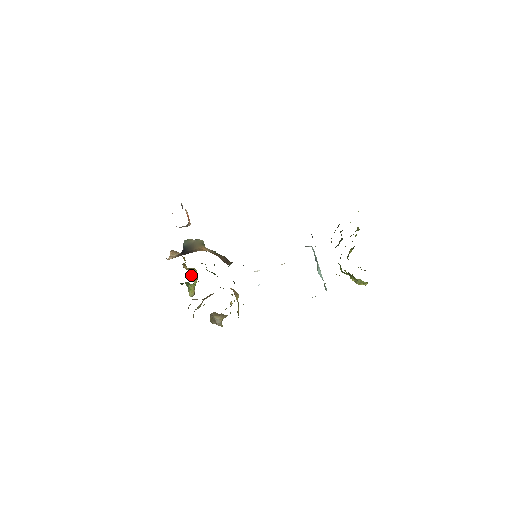
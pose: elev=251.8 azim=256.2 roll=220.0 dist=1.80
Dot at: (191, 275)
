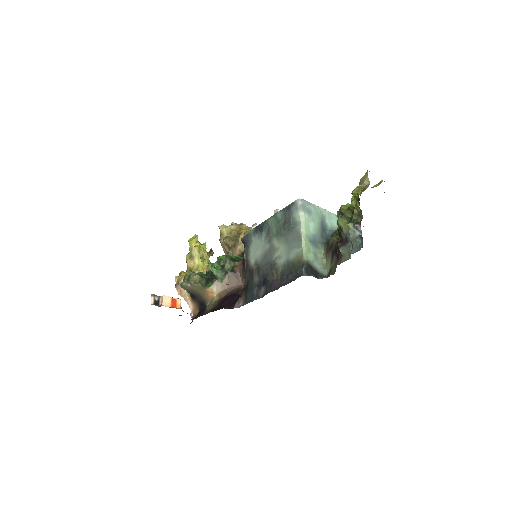
Dot at: occluded
